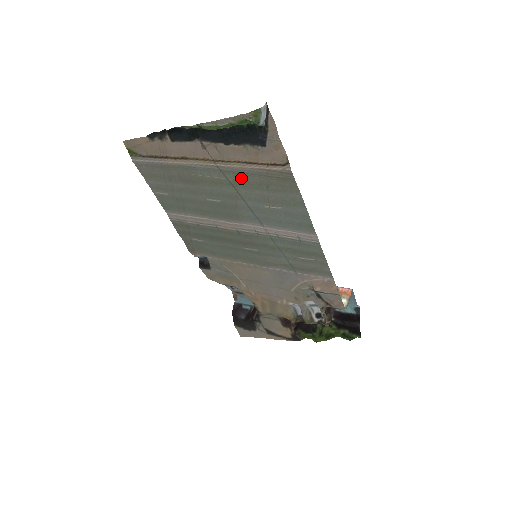
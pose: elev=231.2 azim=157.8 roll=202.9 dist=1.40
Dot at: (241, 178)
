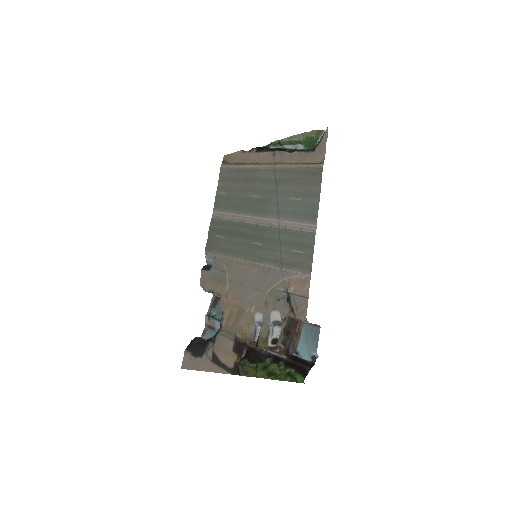
Dot at: (285, 176)
